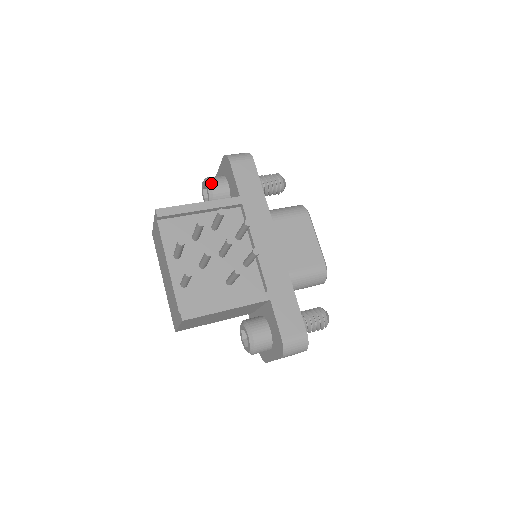
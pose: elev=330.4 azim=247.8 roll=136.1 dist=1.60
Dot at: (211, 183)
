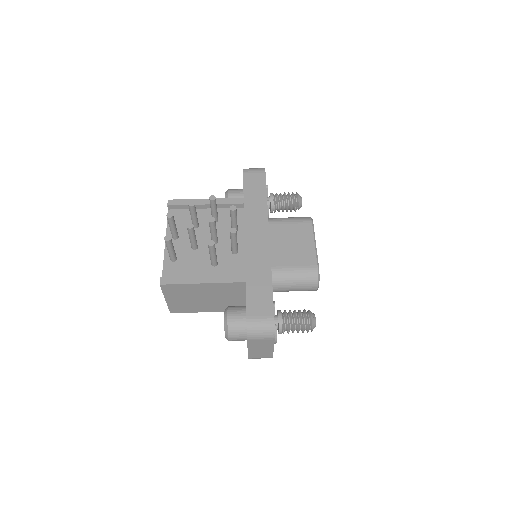
Dot at: (228, 192)
